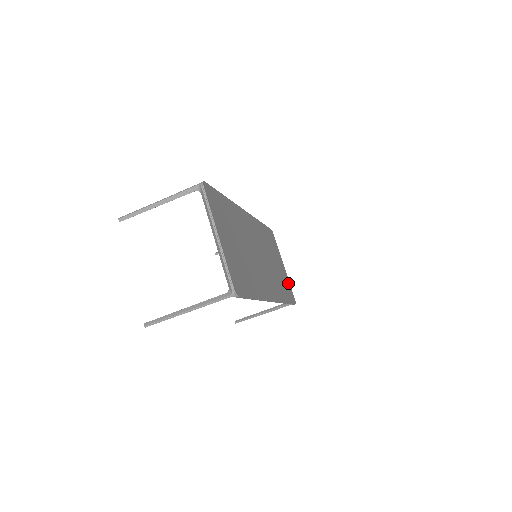
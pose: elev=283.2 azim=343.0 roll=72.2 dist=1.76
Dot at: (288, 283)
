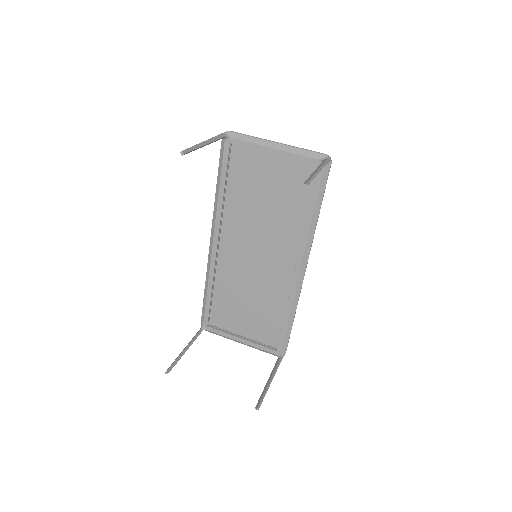
Dot at: (262, 343)
